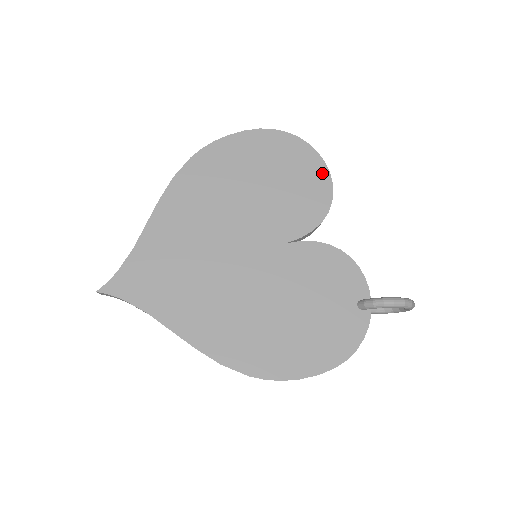
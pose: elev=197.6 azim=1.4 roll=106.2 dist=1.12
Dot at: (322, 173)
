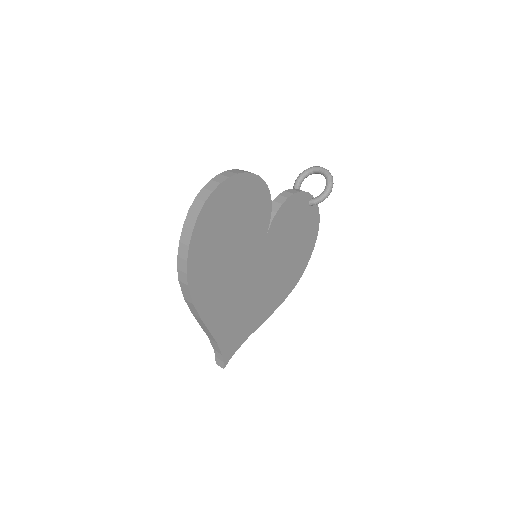
Dot at: (251, 180)
